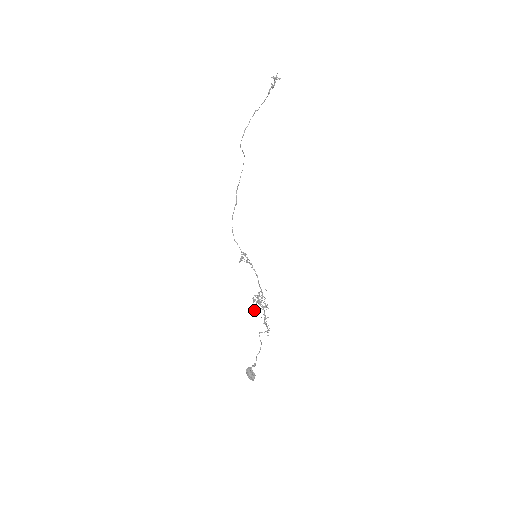
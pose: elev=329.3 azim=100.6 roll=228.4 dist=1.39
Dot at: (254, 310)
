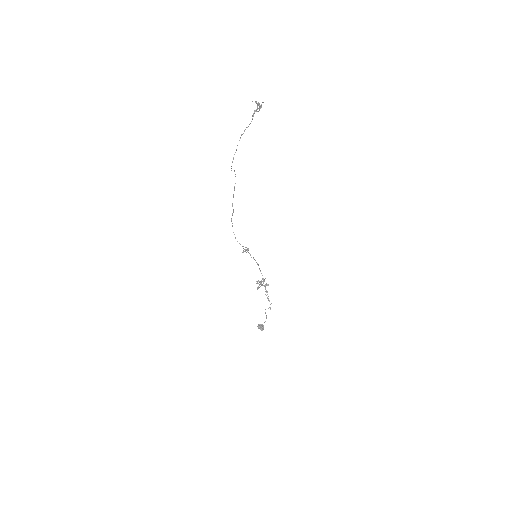
Dot at: occluded
